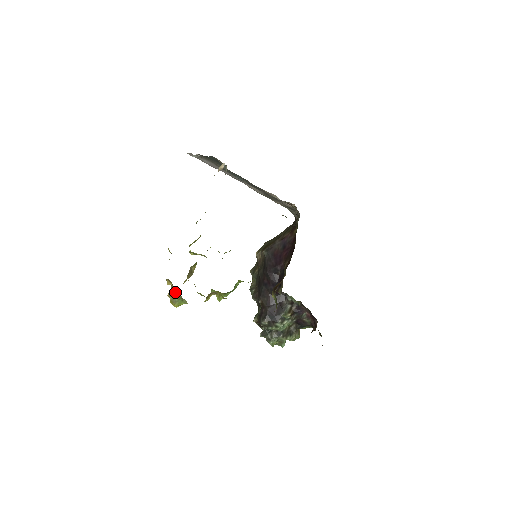
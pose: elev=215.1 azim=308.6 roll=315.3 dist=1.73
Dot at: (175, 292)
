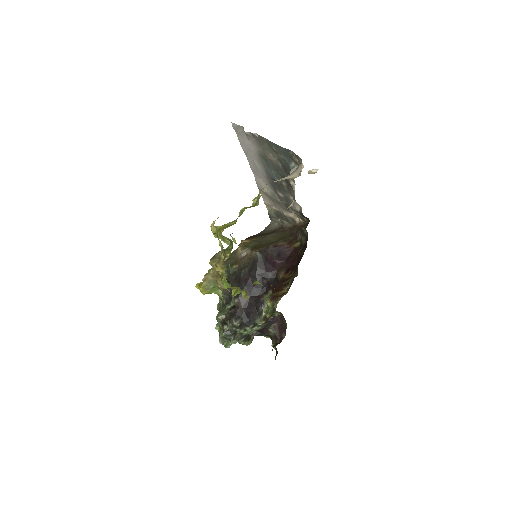
Dot at: (213, 279)
